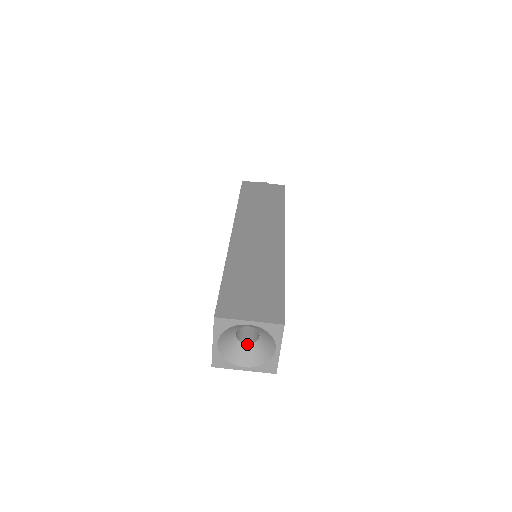
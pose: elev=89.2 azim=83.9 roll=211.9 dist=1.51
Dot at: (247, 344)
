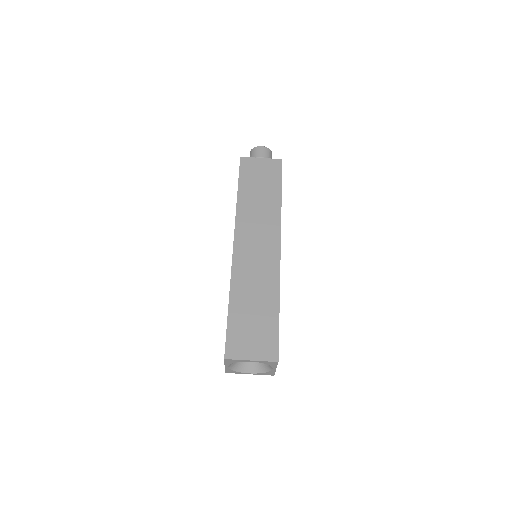
Dot at: occluded
